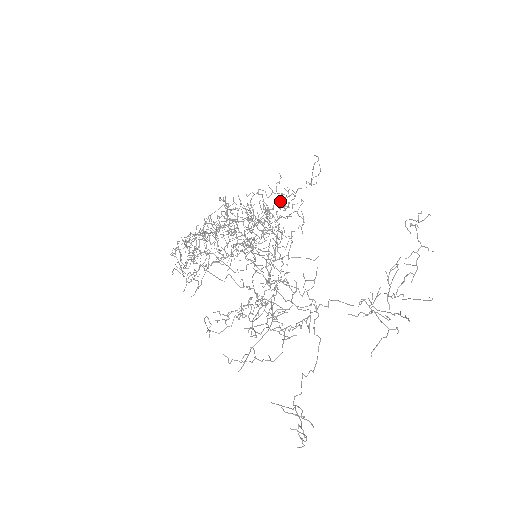
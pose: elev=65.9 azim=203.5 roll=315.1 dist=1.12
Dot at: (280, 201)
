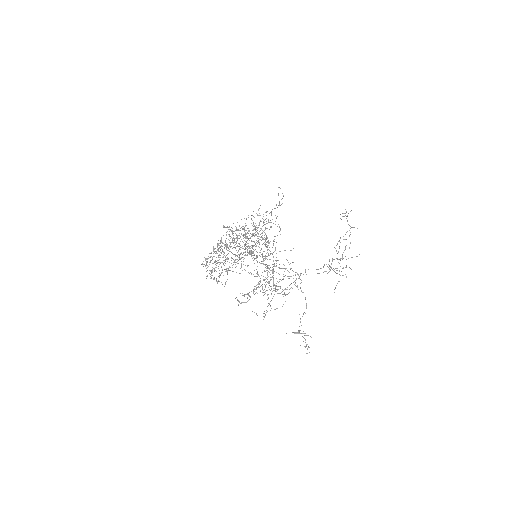
Dot at: (263, 219)
